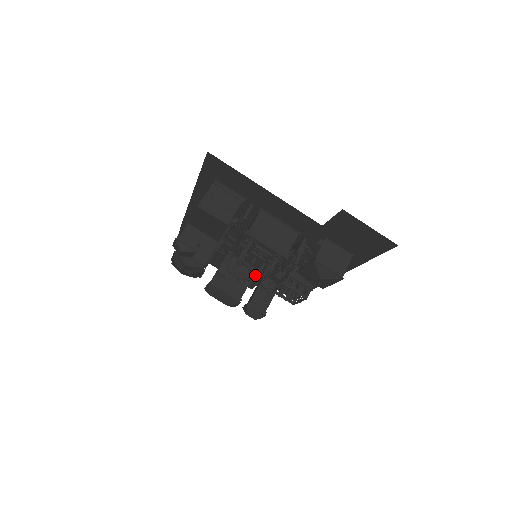
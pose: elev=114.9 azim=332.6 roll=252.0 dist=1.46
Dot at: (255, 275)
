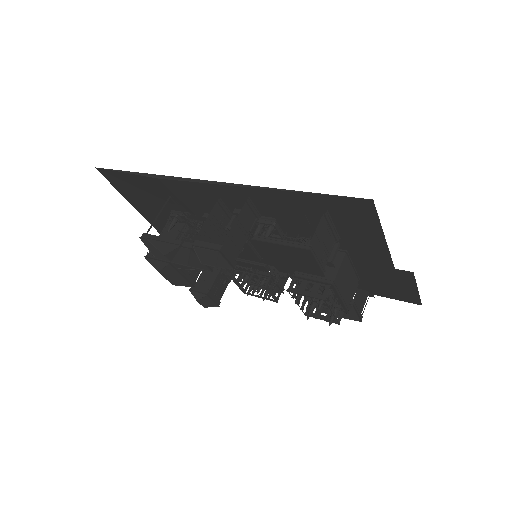
Dot at: occluded
